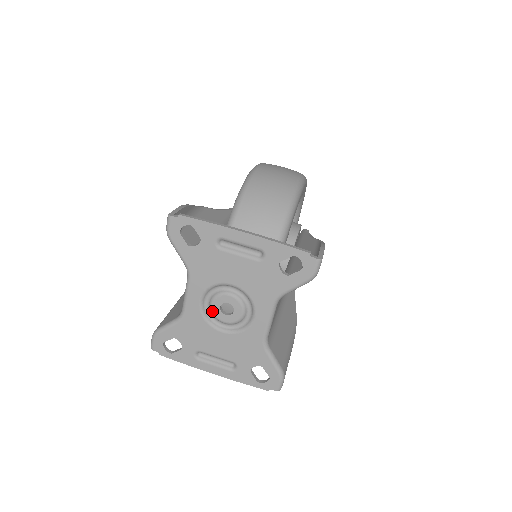
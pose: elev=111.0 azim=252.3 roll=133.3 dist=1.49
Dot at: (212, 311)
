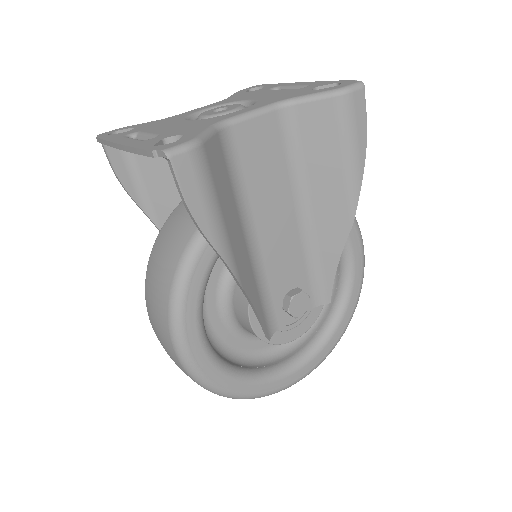
Dot at: (203, 112)
